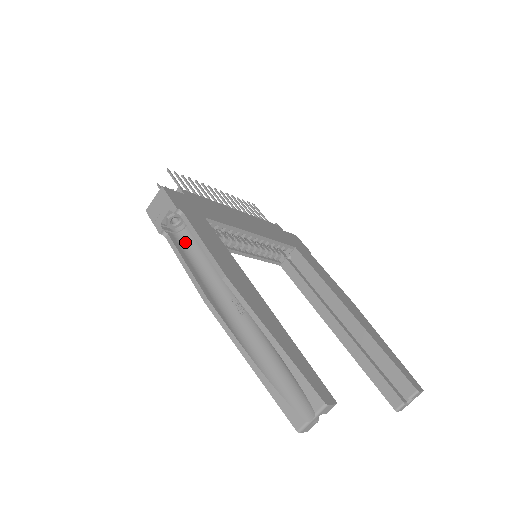
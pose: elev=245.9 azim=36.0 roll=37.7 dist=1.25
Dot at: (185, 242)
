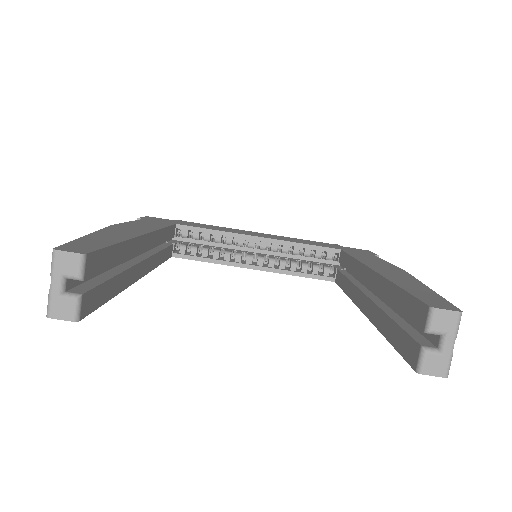
Dot at: occluded
